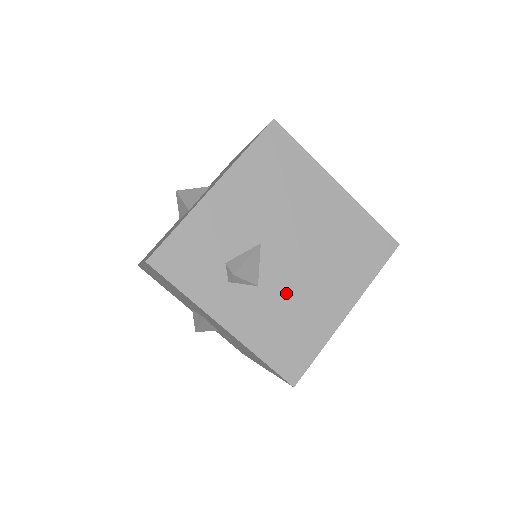
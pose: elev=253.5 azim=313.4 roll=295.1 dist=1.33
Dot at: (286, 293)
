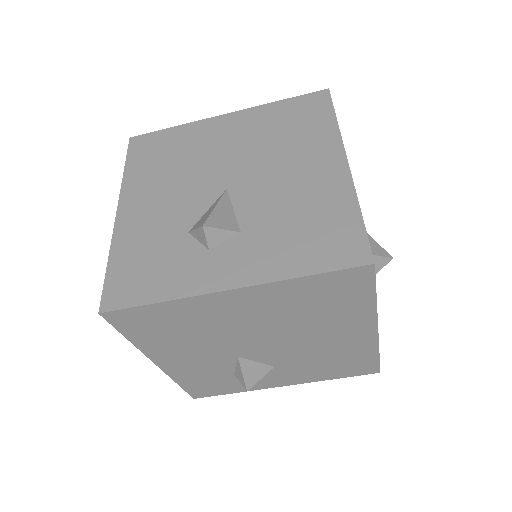
Dot at: (301, 356)
